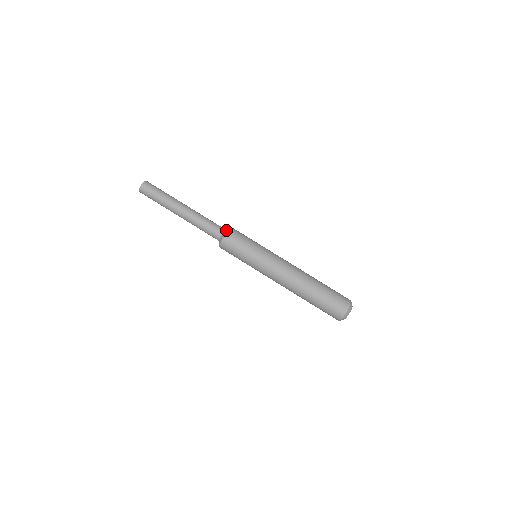
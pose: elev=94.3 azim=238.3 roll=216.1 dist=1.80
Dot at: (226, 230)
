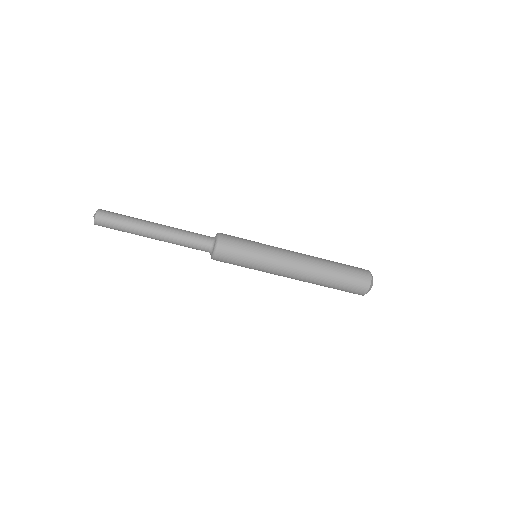
Dot at: (212, 251)
